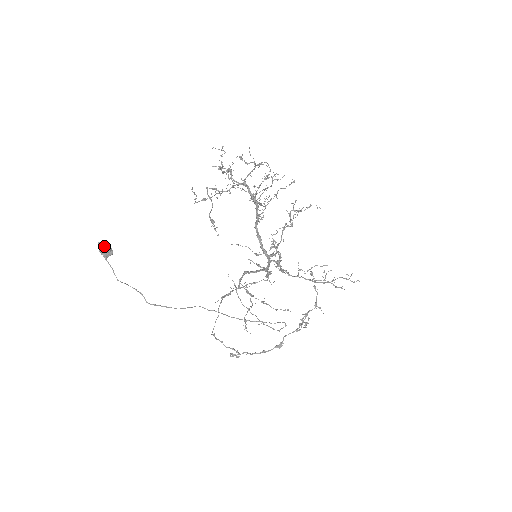
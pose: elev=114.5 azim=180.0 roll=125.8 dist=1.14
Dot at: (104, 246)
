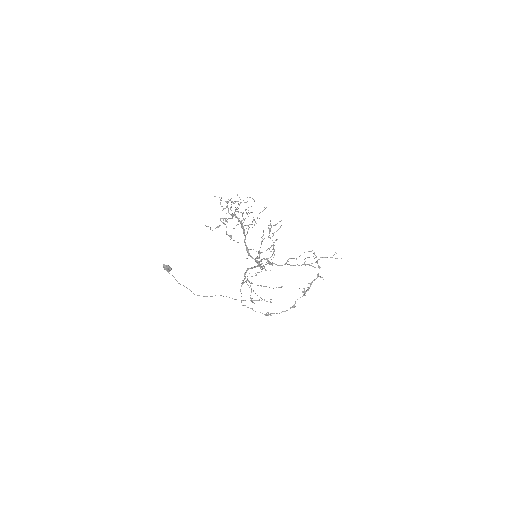
Dot at: (166, 266)
